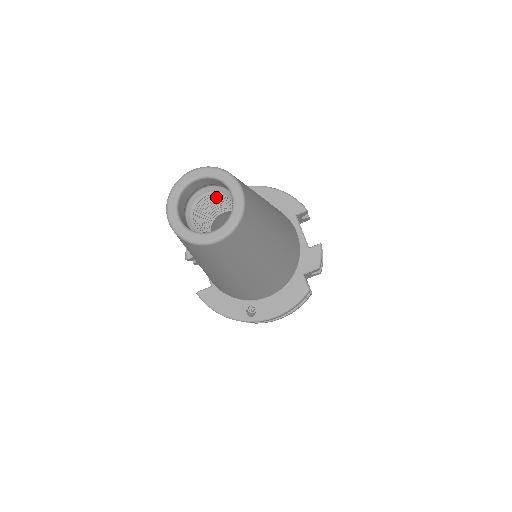
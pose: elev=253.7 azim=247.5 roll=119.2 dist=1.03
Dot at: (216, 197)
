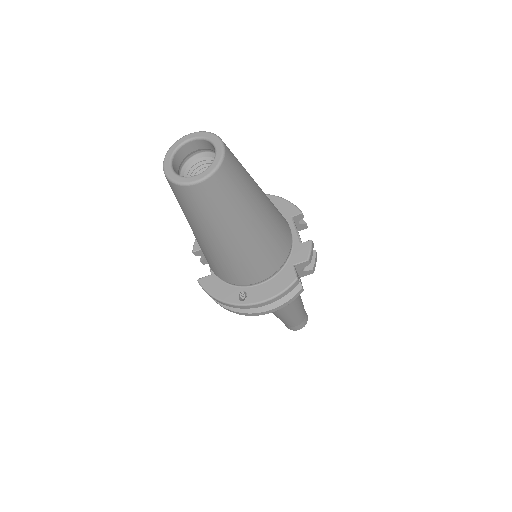
Dot at: occluded
